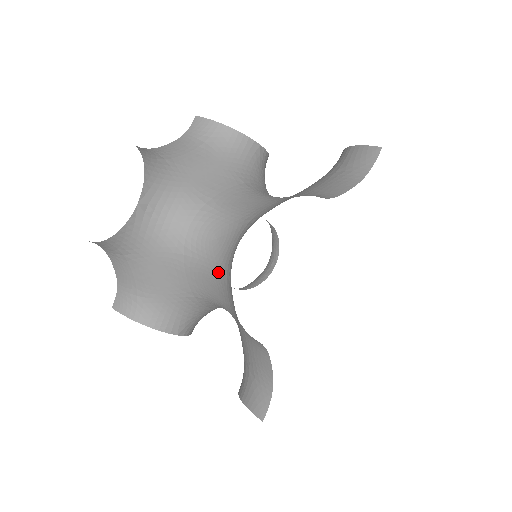
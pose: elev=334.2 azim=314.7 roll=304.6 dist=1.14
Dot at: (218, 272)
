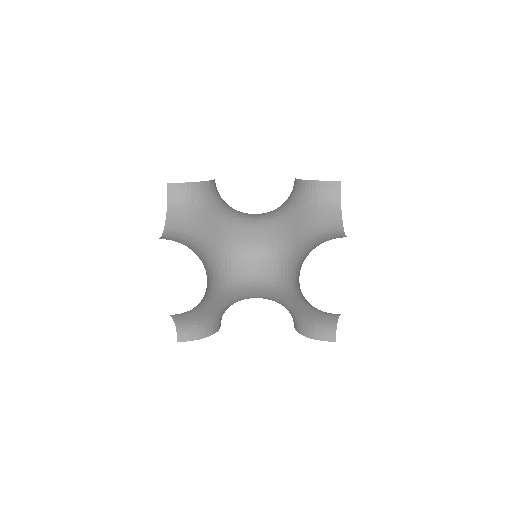
Dot at: (265, 221)
